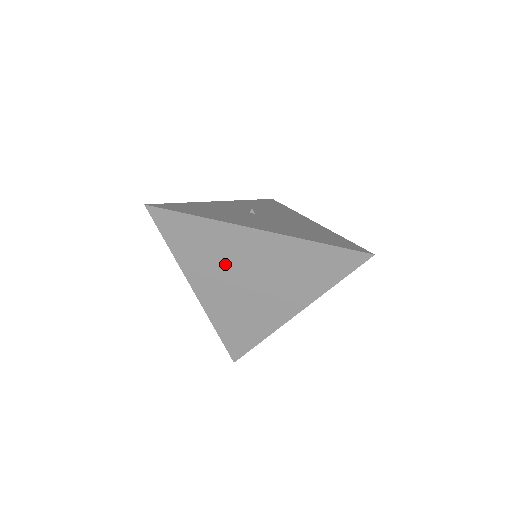
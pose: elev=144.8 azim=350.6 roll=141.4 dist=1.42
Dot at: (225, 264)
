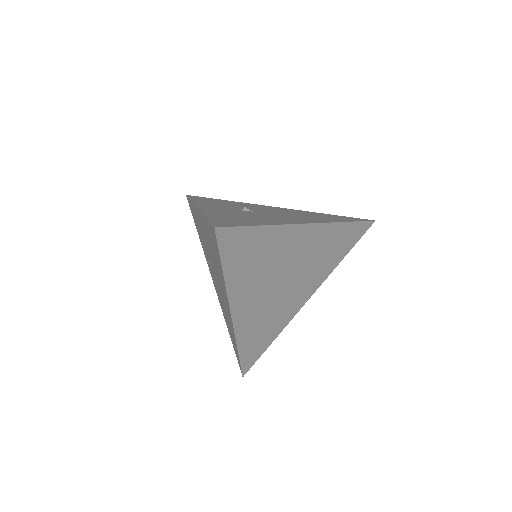
Dot at: (271, 271)
